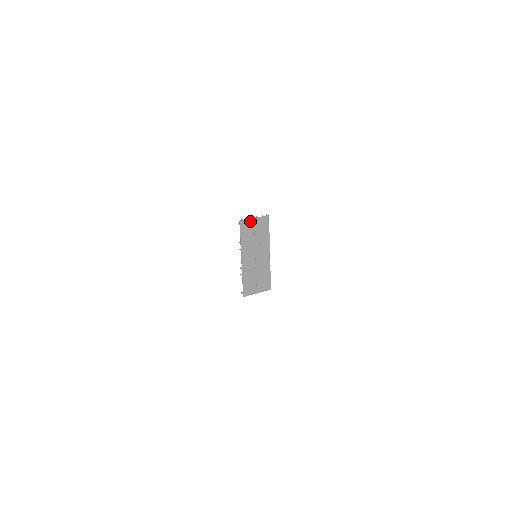
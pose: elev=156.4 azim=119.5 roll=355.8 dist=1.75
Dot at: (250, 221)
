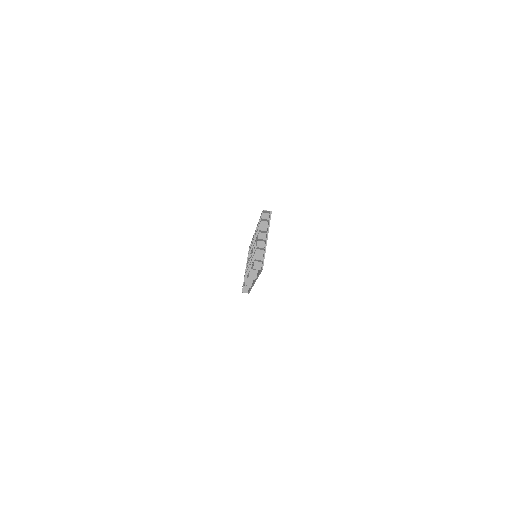
Dot at: (264, 249)
